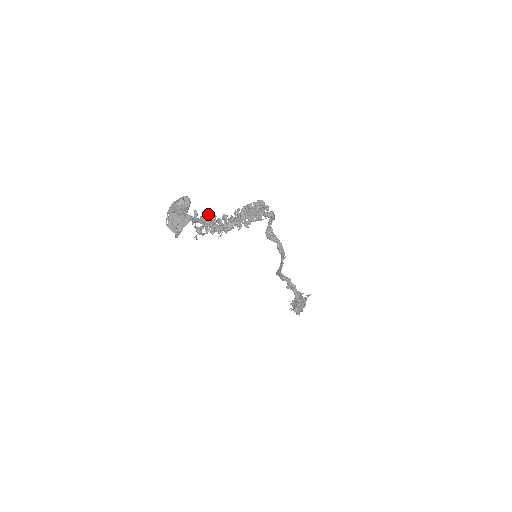
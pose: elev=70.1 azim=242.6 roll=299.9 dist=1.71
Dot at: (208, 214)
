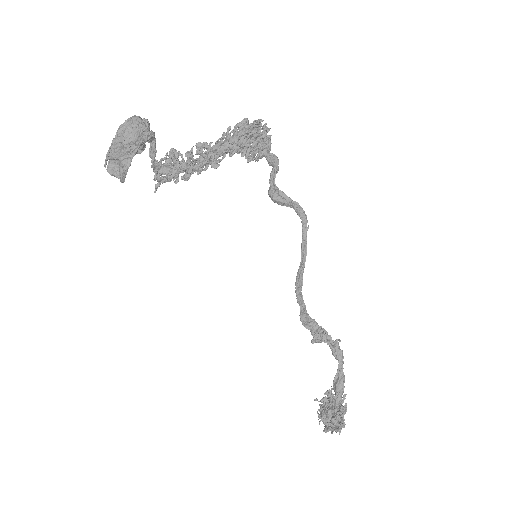
Dot at: occluded
